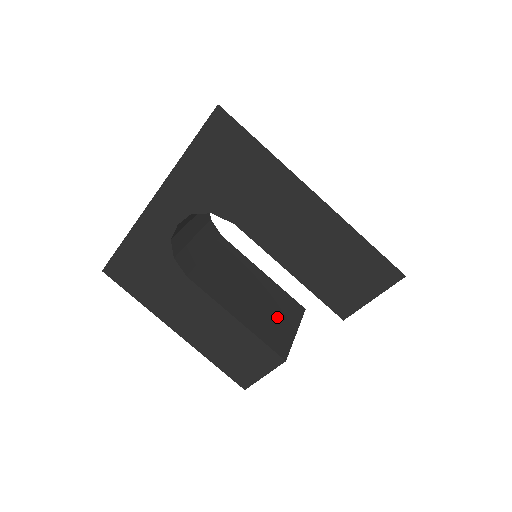
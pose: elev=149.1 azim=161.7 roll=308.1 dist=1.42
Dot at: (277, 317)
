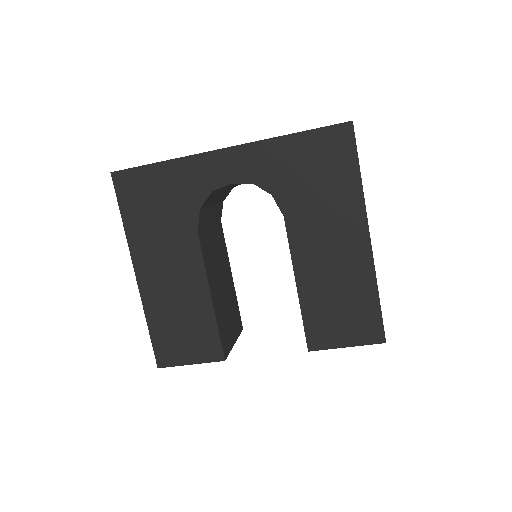
Dot at: (230, 319)
